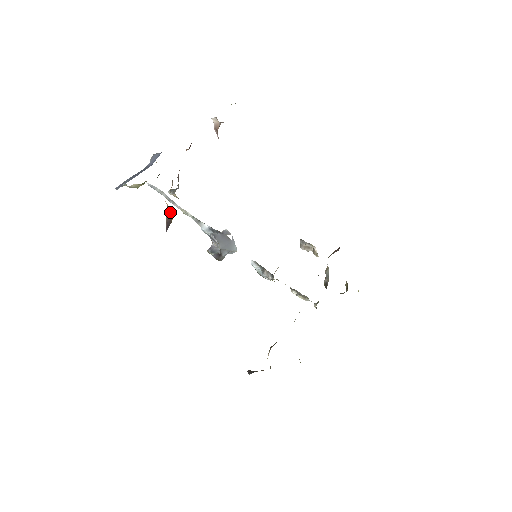
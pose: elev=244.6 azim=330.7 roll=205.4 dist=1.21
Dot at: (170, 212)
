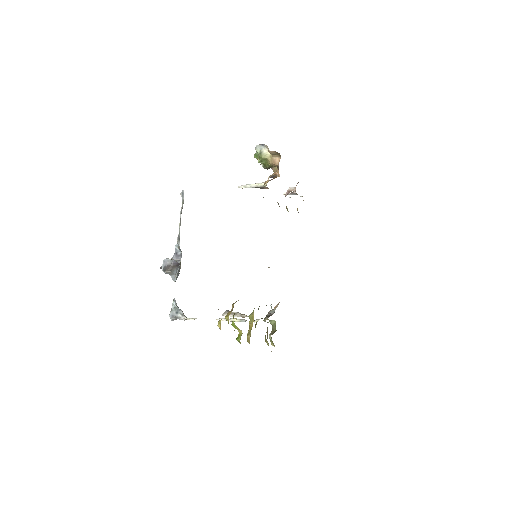
Dot at: (277, 176)
